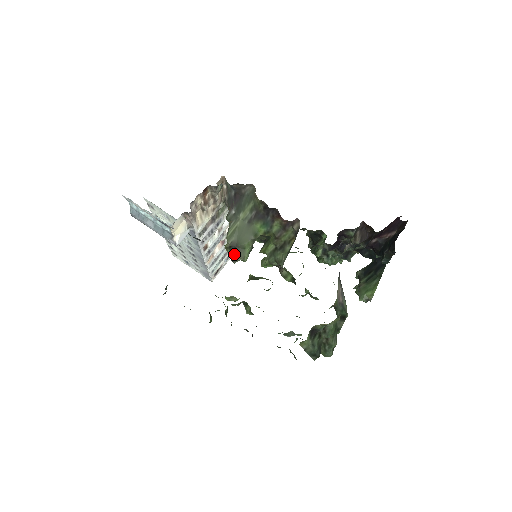
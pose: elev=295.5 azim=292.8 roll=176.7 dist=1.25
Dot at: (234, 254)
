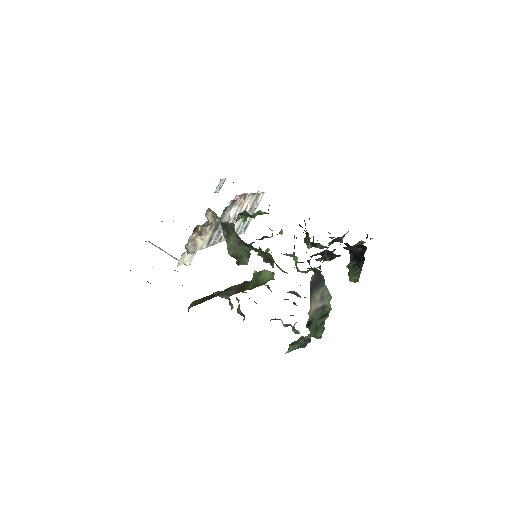
Dot at: (237, 260)
